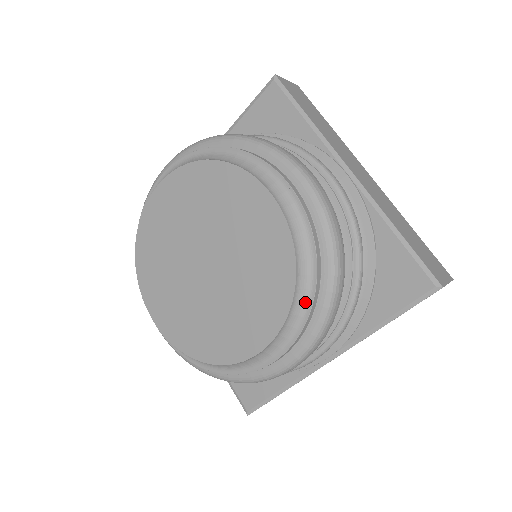
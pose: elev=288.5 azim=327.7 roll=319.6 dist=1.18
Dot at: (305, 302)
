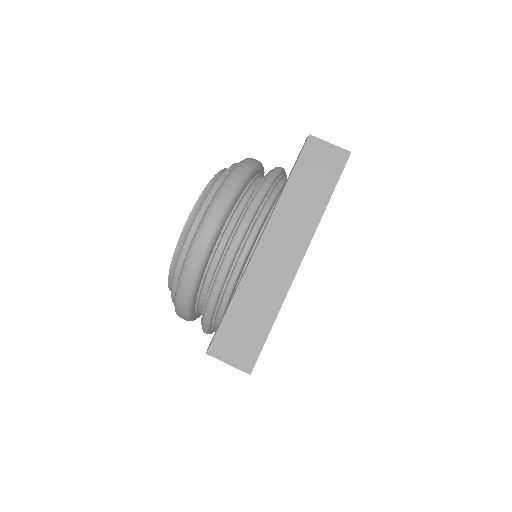
Dot at: occluded
